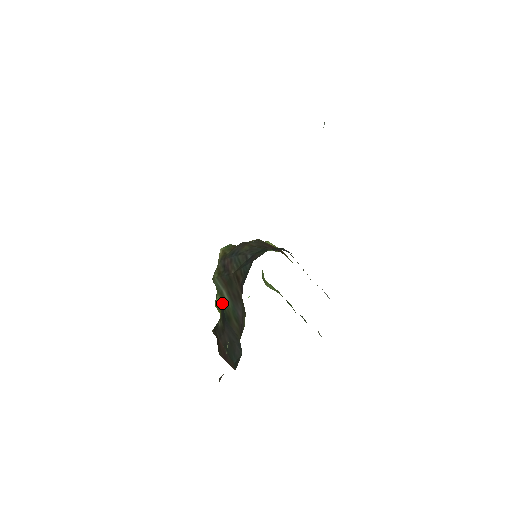
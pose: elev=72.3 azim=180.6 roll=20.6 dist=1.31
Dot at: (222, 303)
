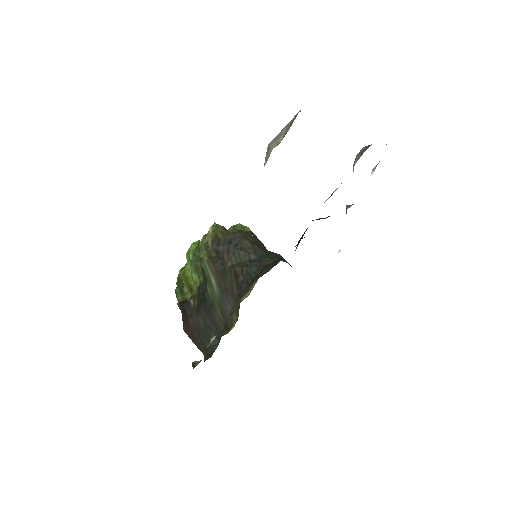
Dot at: (207, 288)
